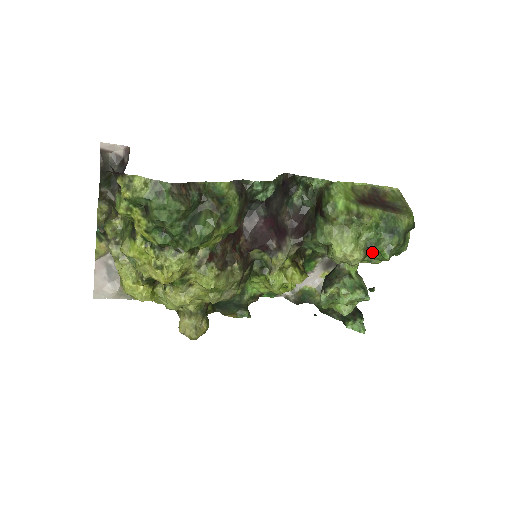
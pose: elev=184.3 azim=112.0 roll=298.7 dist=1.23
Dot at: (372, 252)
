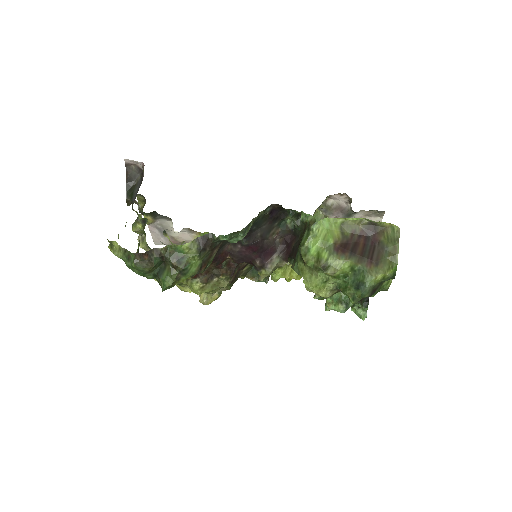
Dot at: (342, 292)
